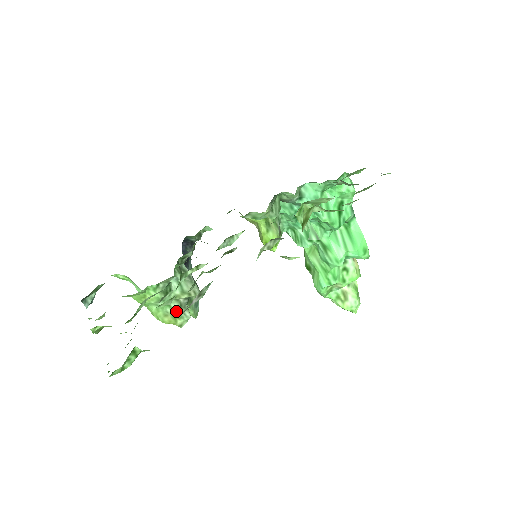
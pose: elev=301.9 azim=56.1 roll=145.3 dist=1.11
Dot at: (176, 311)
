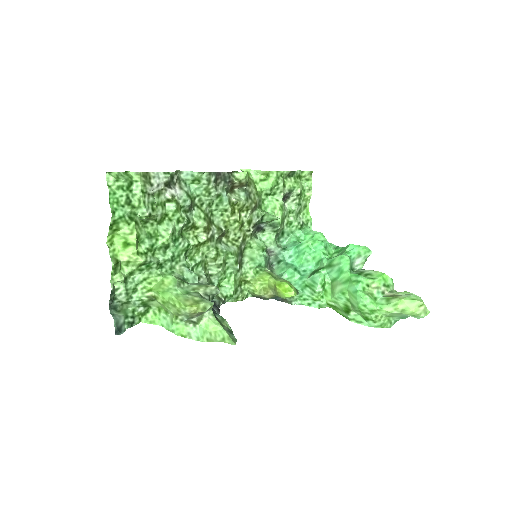
Dot at: (196, 297)
